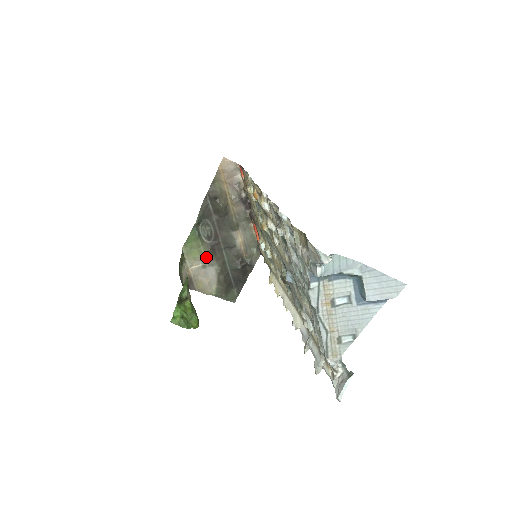
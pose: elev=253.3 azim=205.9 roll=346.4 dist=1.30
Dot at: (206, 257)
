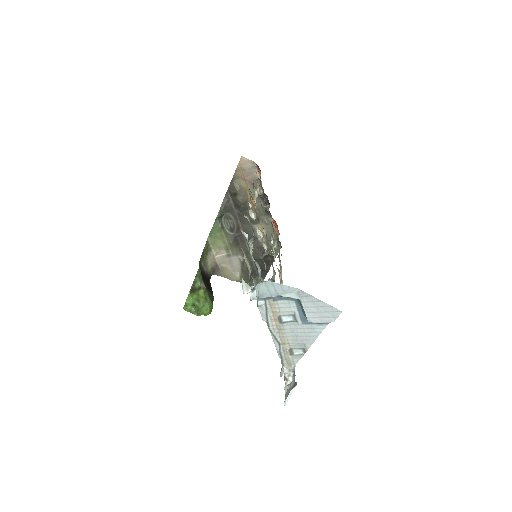
Dot at: (230, 247)
